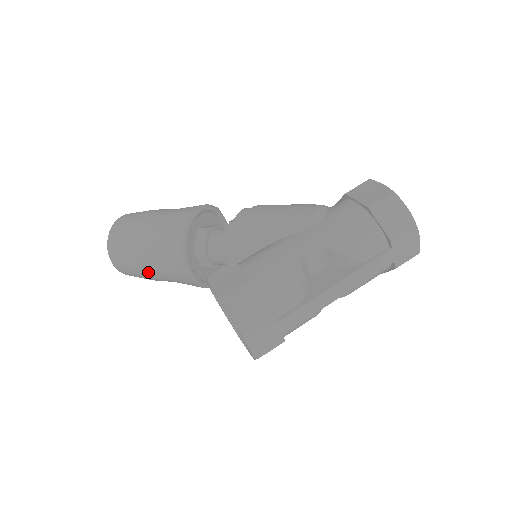
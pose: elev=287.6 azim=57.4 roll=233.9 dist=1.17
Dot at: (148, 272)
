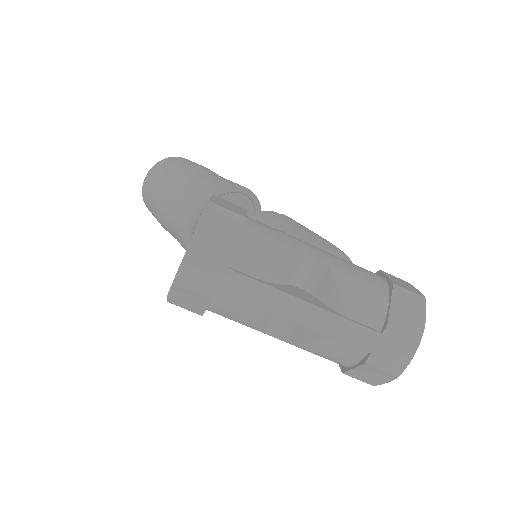
Dot at: (163, 198)
